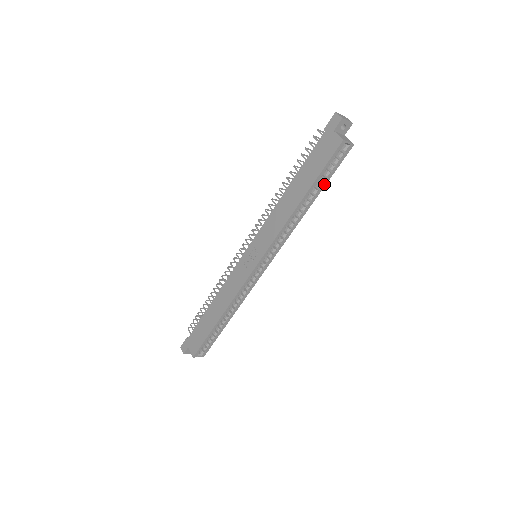
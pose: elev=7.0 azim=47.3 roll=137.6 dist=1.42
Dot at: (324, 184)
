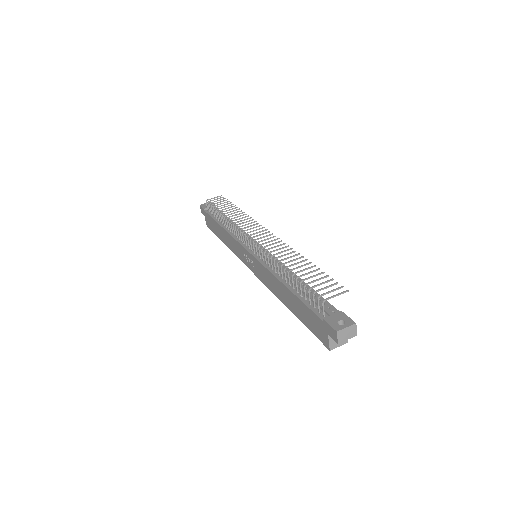
Dot at: occluded
